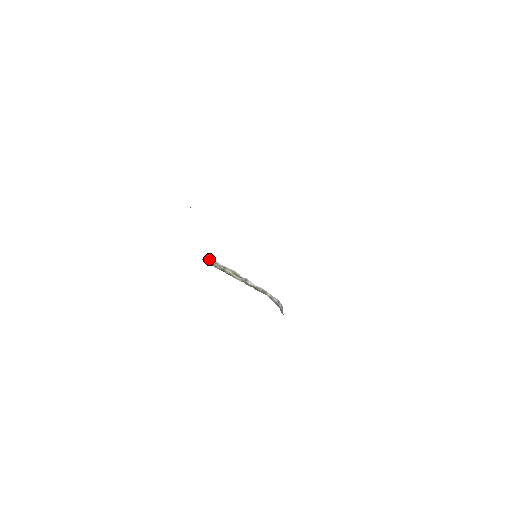
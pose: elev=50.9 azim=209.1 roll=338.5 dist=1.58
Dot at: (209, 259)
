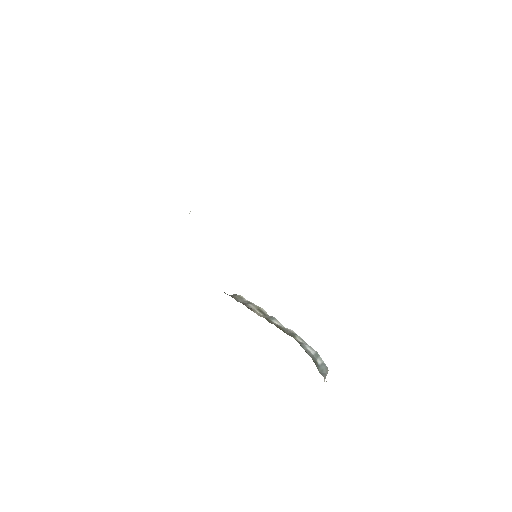
Dot at: (235, 294)
